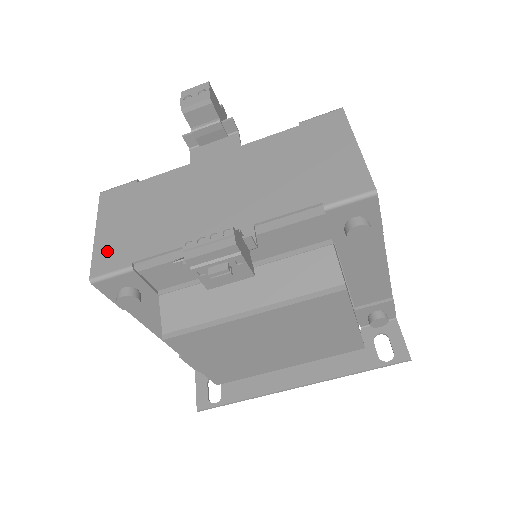
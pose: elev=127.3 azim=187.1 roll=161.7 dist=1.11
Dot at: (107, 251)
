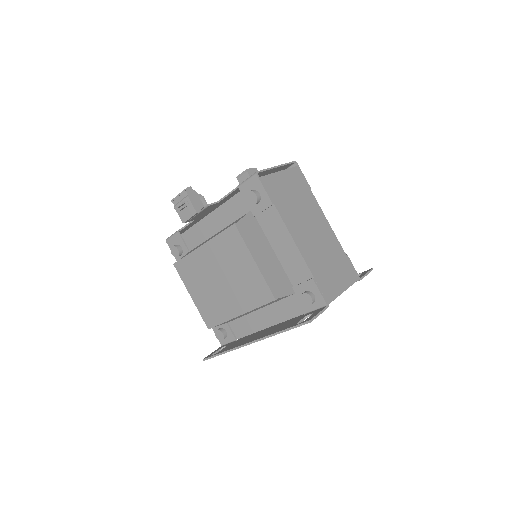
Dot at: (181, 232)
